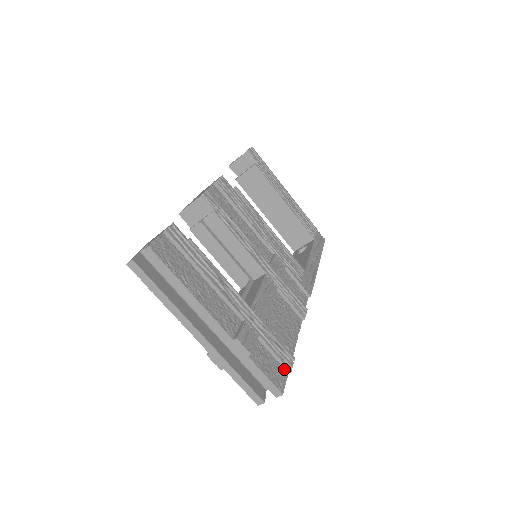
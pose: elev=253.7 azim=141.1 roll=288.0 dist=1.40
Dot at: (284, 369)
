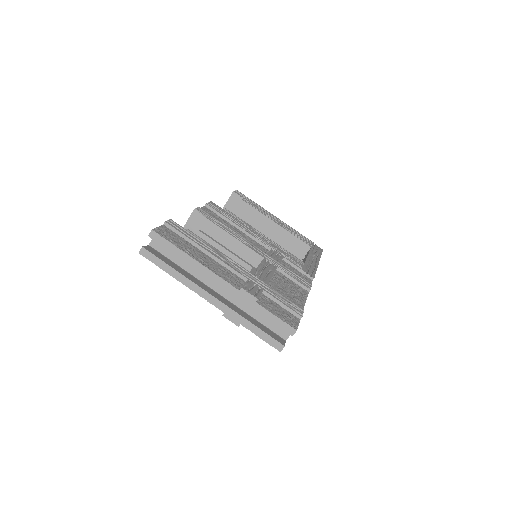
Dot at: (295, 316)
